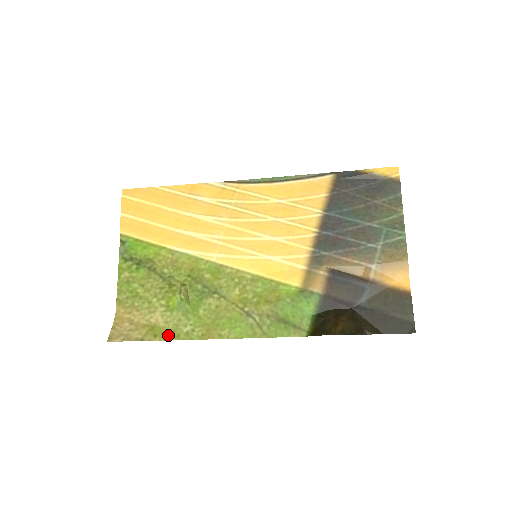
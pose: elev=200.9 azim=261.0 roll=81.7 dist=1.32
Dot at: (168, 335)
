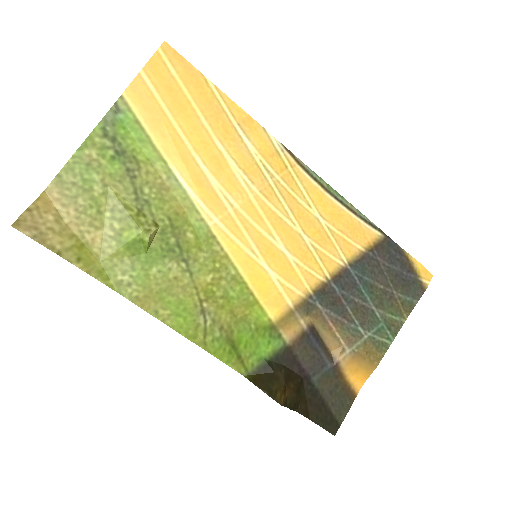
Dot at: (95, 269)
